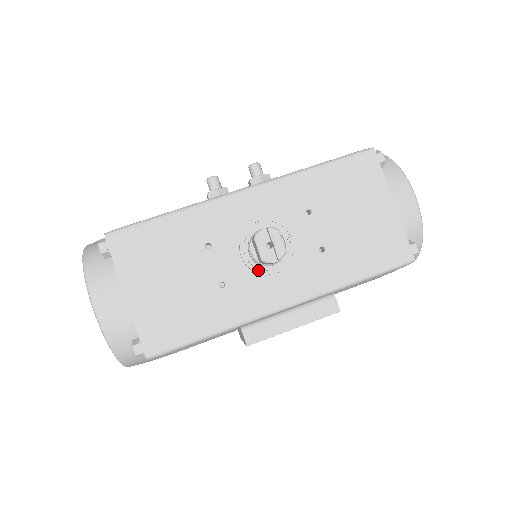
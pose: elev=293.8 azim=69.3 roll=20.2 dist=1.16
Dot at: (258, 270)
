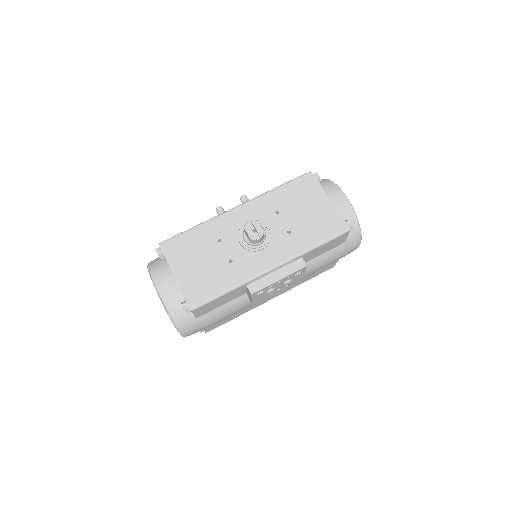
Dot at: (251, 249)
